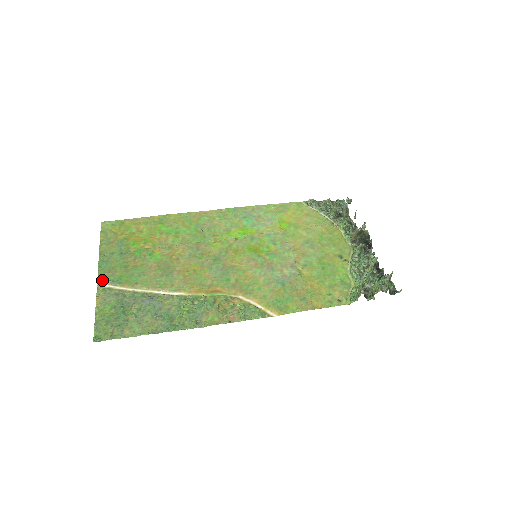
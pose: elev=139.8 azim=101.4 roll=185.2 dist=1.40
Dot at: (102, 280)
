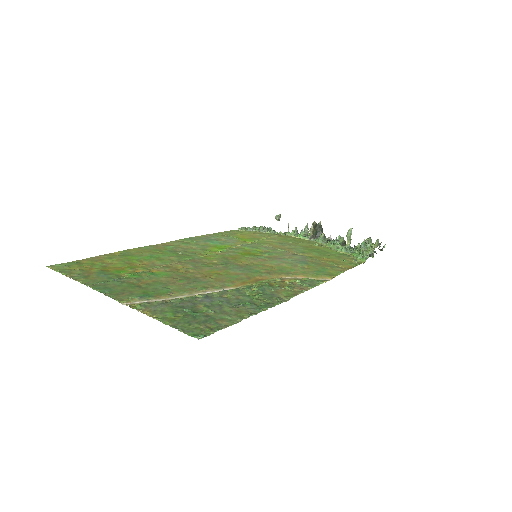
Dot at: (124, 300)
